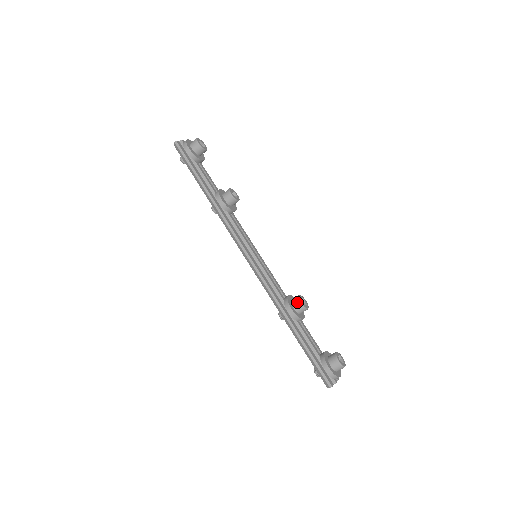
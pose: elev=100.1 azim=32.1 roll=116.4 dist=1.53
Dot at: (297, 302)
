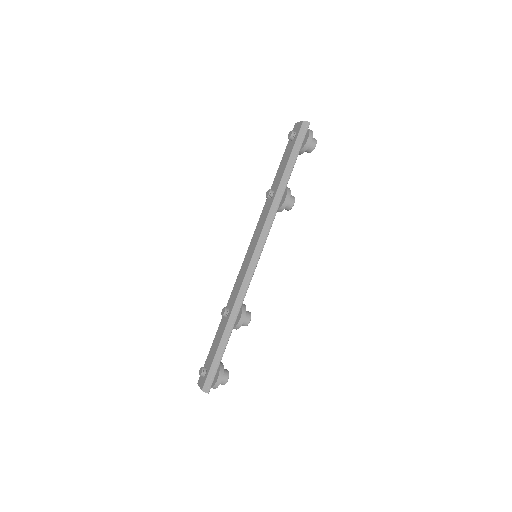
Dot at: (249, 317)
